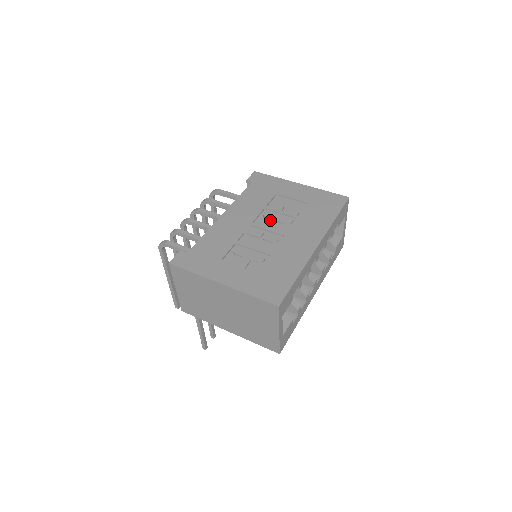
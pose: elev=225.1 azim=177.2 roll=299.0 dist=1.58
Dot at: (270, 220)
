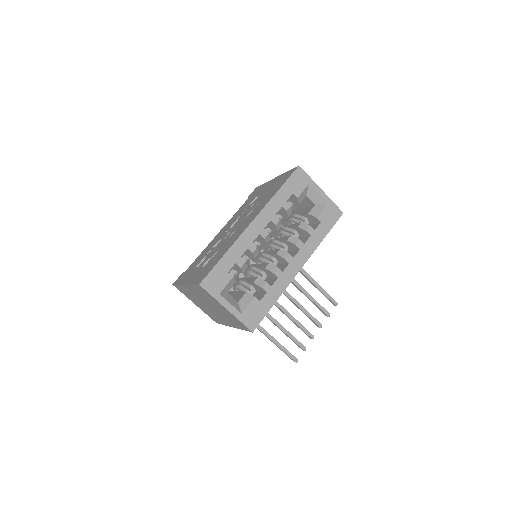
Dot at: (241, 220)
